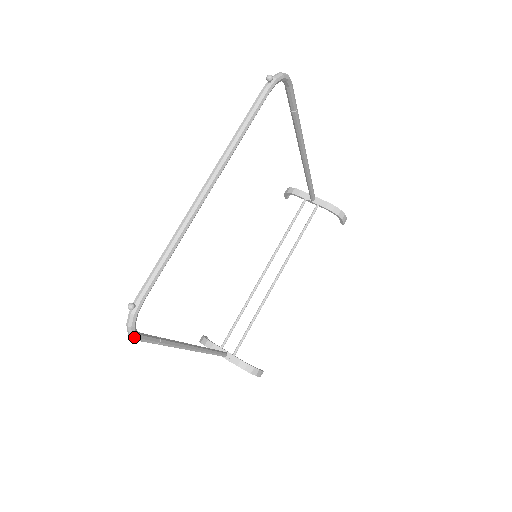
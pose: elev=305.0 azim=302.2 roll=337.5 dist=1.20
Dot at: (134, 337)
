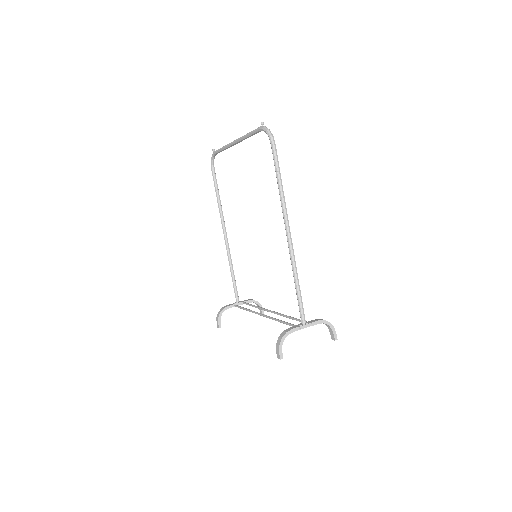
Dot at: occluded
